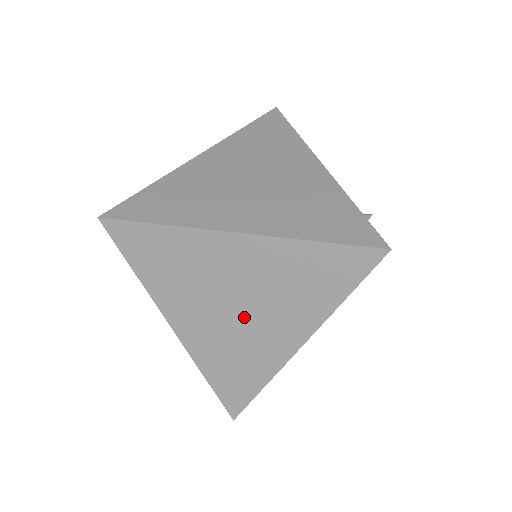
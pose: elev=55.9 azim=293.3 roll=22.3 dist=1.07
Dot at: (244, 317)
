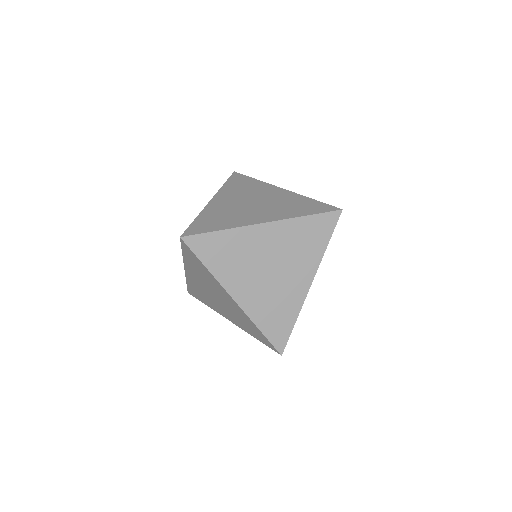
Dot at: (276, 275)
